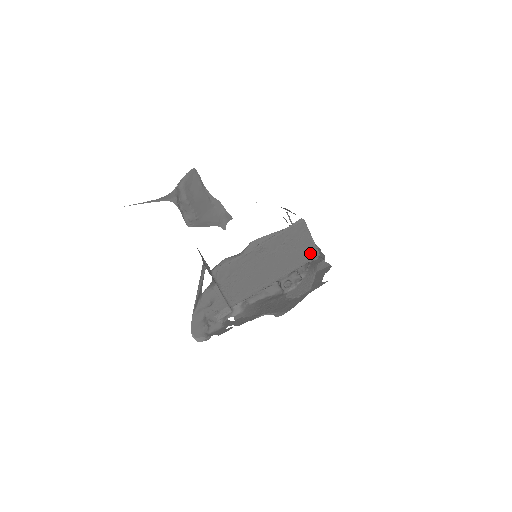
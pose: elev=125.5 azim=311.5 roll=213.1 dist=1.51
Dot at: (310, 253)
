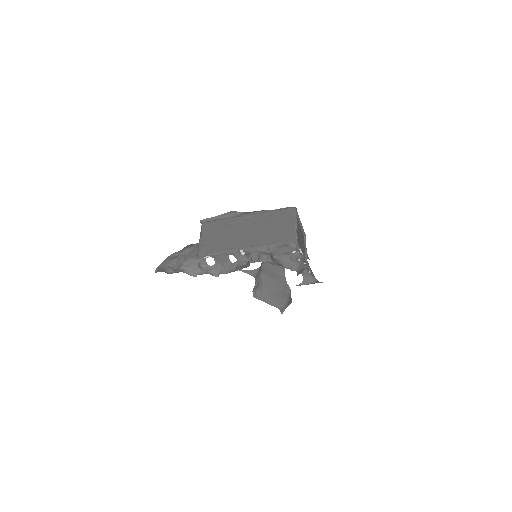
Dot at: (289, 236)
